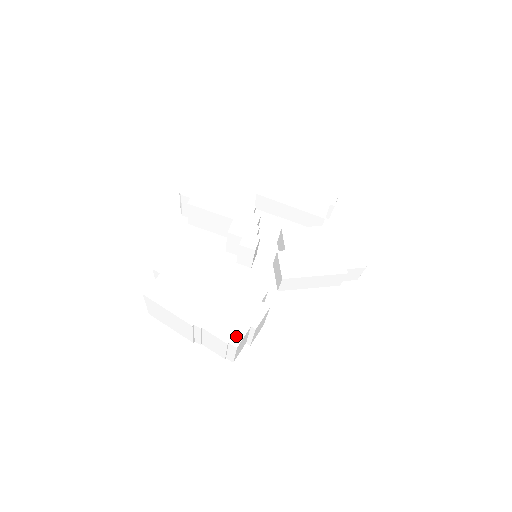
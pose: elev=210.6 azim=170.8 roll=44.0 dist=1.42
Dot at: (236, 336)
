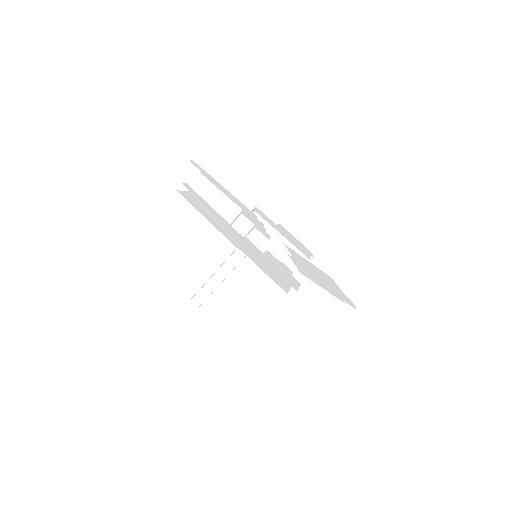
Dot at: (282, 284)
